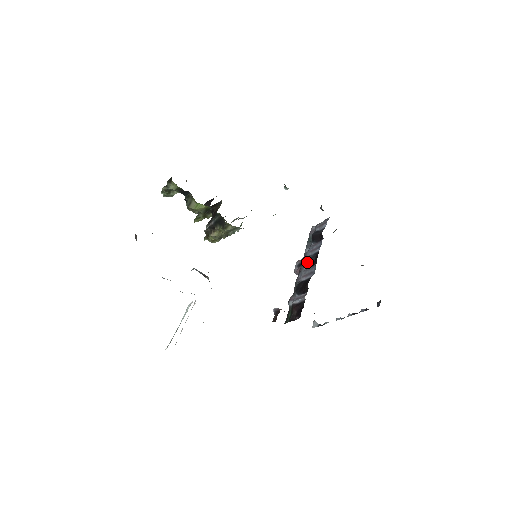
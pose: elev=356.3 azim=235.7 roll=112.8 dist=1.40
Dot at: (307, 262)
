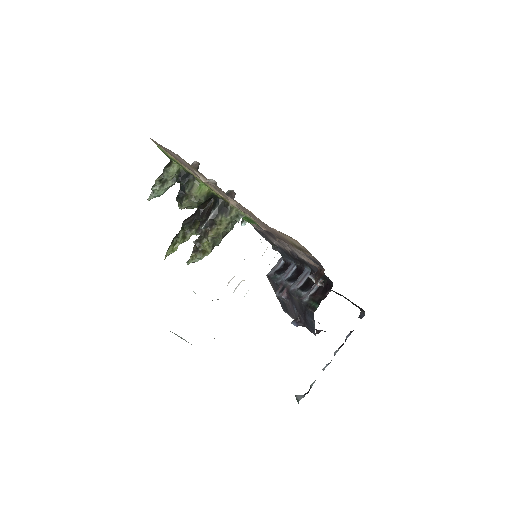
Dot at: (291, 279)
